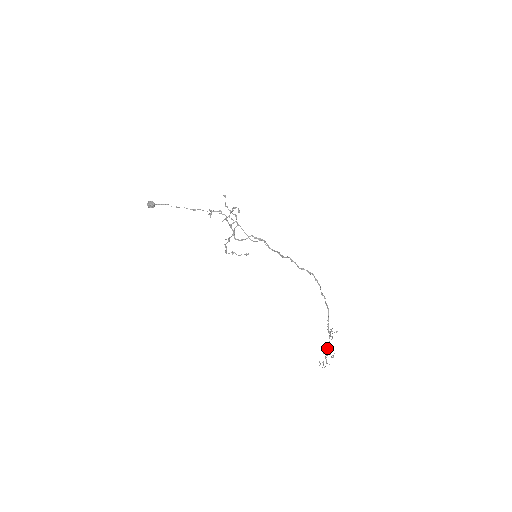
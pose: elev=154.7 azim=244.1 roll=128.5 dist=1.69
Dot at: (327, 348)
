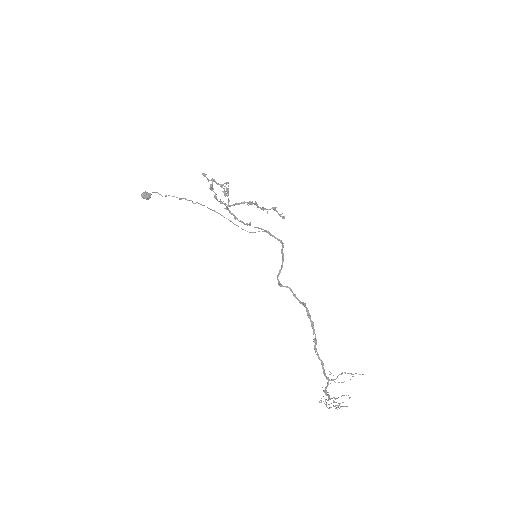
Dot at: (328, 398)
